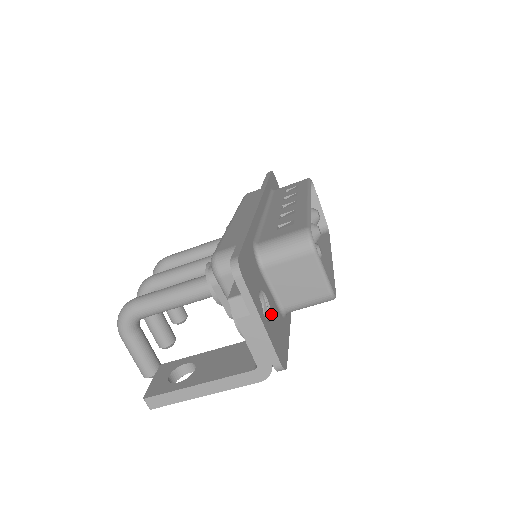
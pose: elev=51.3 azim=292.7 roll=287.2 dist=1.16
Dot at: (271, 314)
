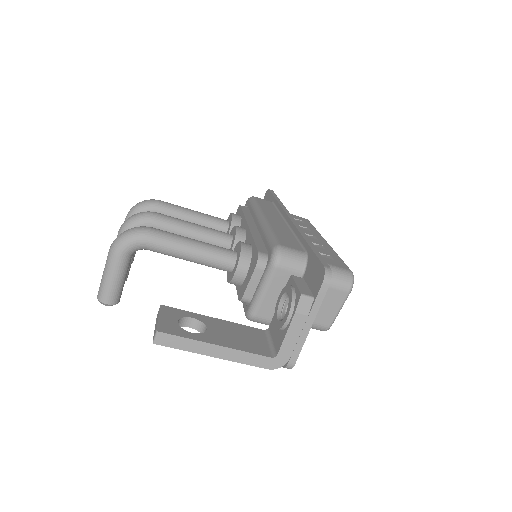
Dot at: occluded
